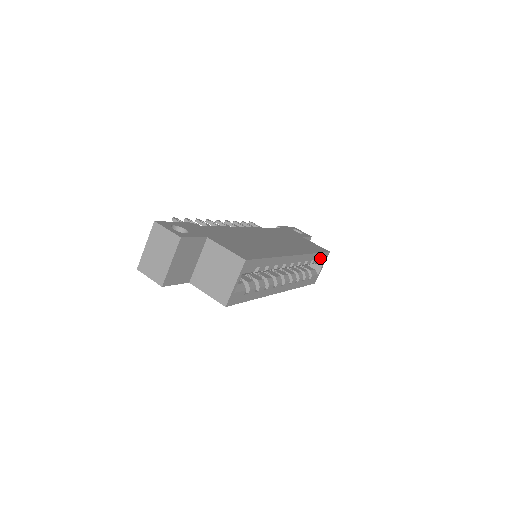
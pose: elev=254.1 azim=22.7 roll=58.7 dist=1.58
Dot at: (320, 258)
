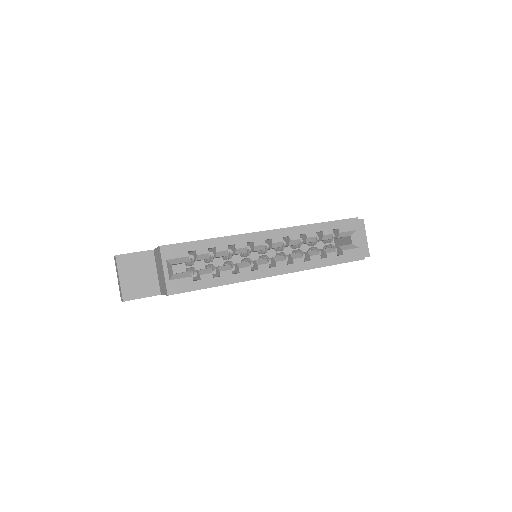
Dot at: (339, 228)
